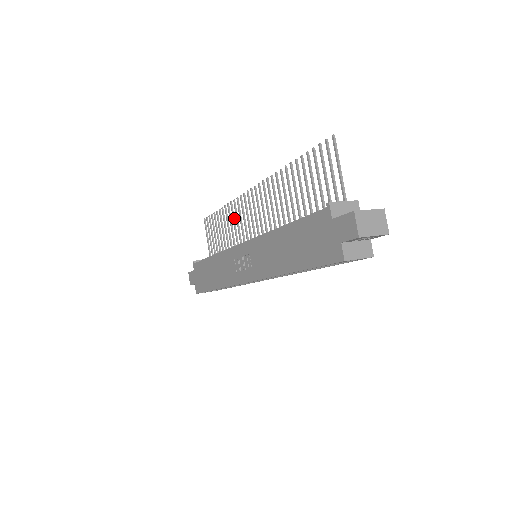
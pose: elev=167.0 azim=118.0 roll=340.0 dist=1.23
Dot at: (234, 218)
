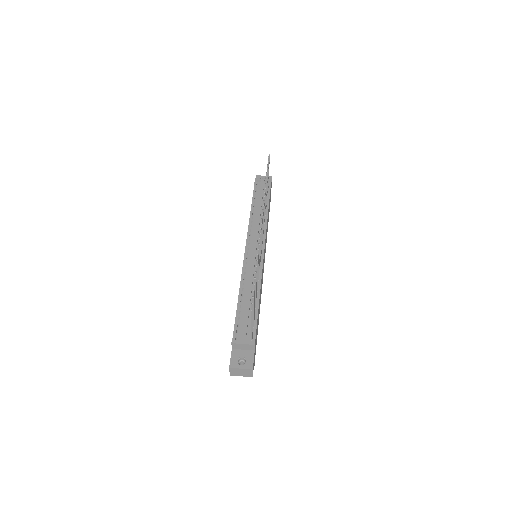
Dot at: occluded
